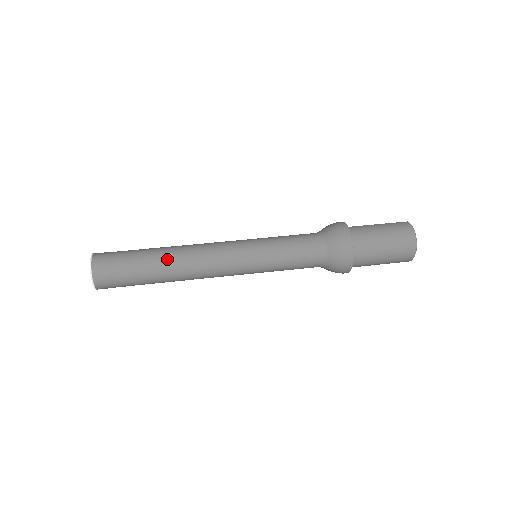
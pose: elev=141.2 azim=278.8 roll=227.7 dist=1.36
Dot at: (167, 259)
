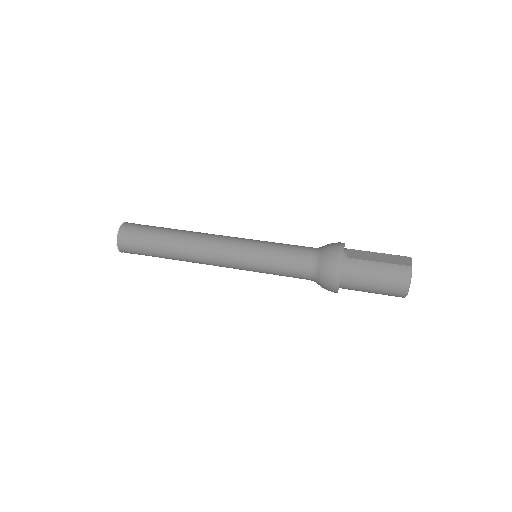
Dot at: (175, 251)
